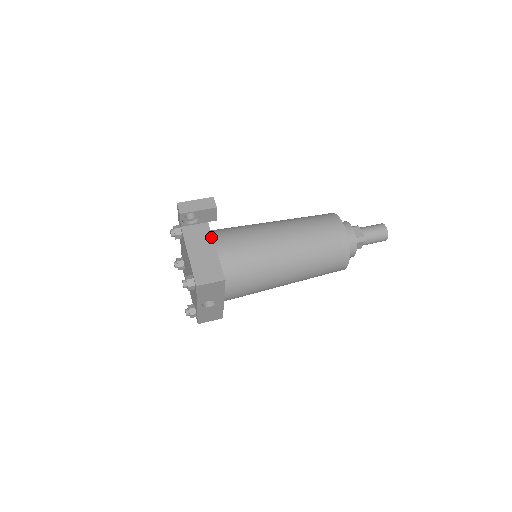
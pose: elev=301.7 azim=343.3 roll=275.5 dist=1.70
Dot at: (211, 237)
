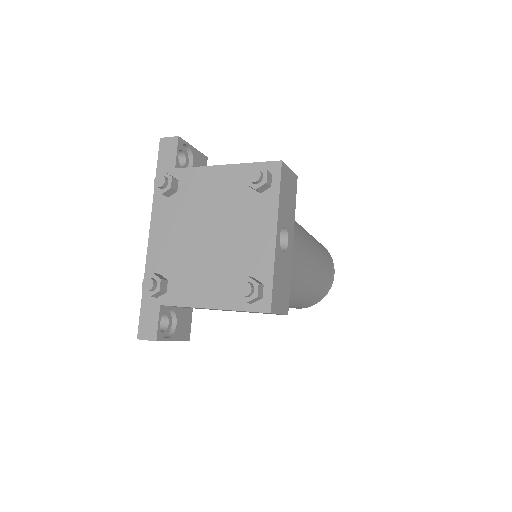
Dot at: occluded
